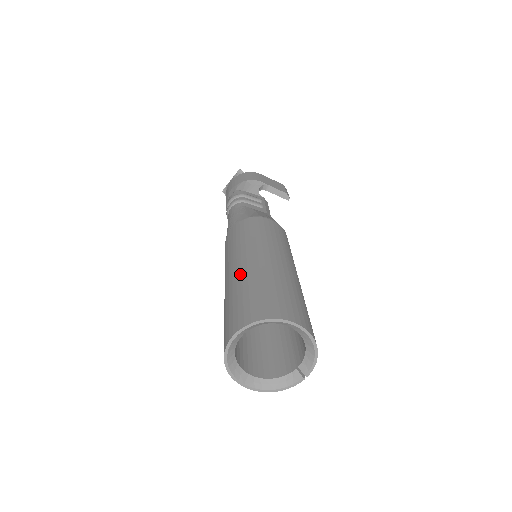
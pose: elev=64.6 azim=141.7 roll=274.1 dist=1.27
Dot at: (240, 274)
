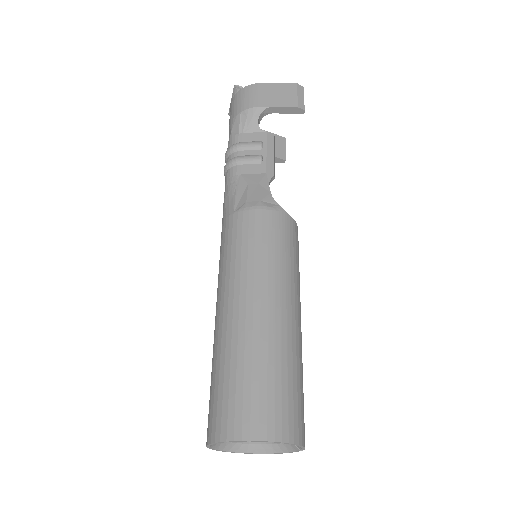
Dot at: (216, 339)
